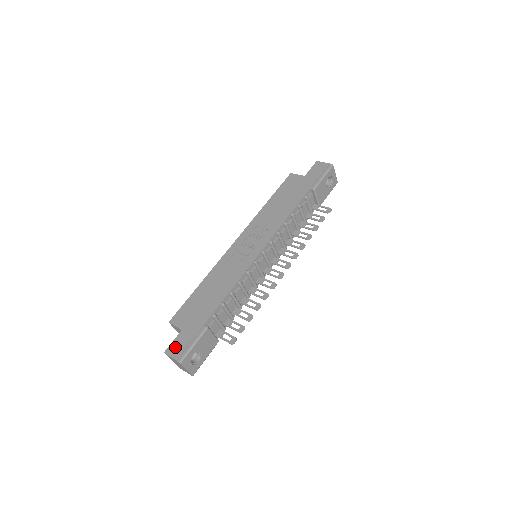
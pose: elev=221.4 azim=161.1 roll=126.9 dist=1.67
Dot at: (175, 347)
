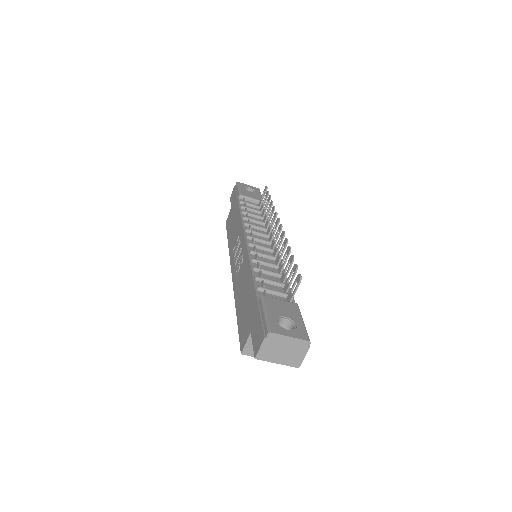
Dot at: (256, 341)
